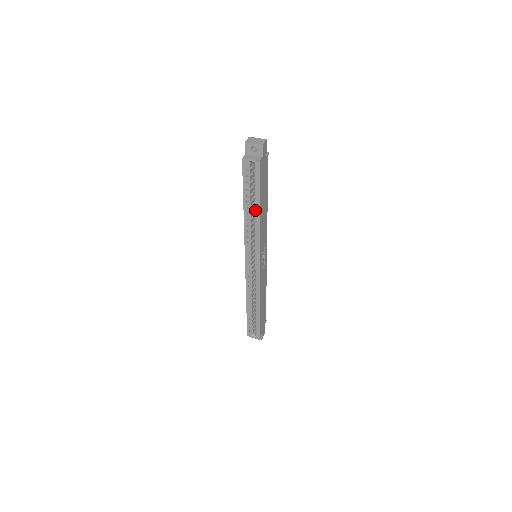
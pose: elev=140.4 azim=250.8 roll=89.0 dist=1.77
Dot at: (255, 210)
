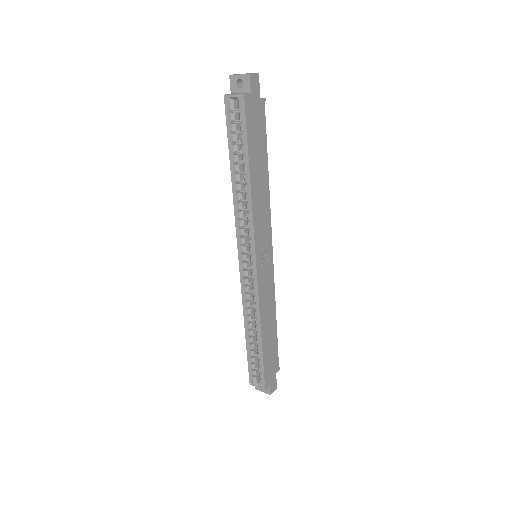
Dot at: (245, 174)
